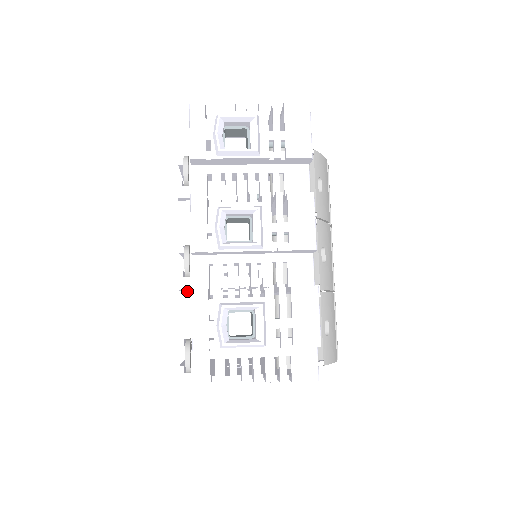
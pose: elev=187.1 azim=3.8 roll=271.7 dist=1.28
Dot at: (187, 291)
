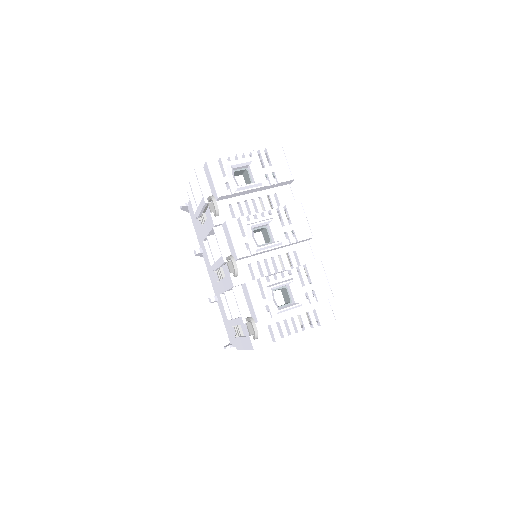
Dot at: (237, 286)
